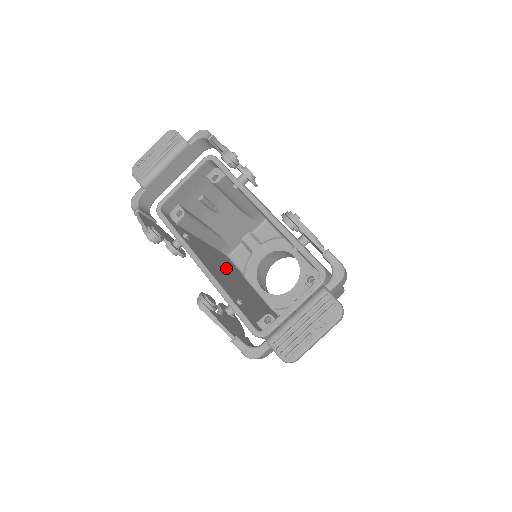
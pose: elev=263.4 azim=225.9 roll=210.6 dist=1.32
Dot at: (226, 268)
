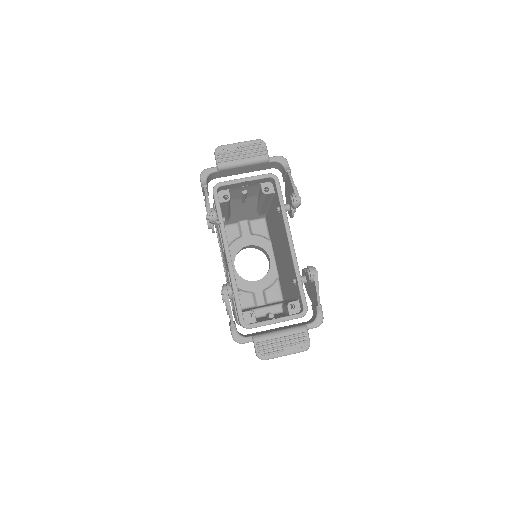
Dot at: occluded
